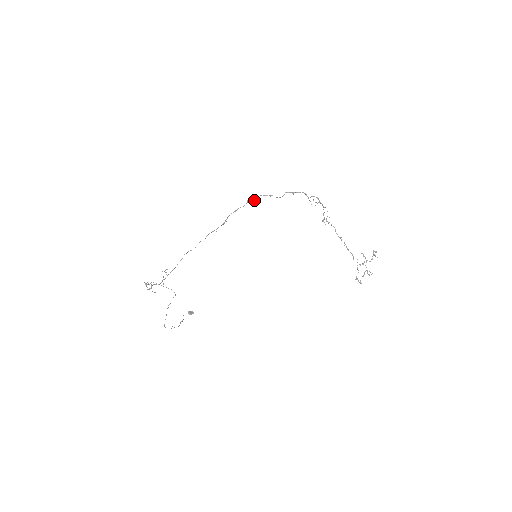
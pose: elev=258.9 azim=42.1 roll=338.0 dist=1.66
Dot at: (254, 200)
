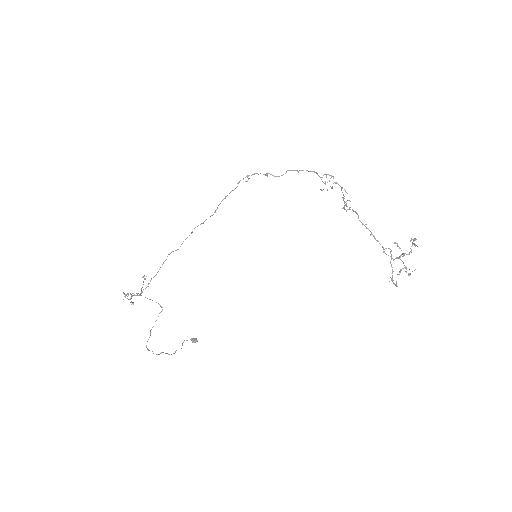
Dot at: (246, 181)
